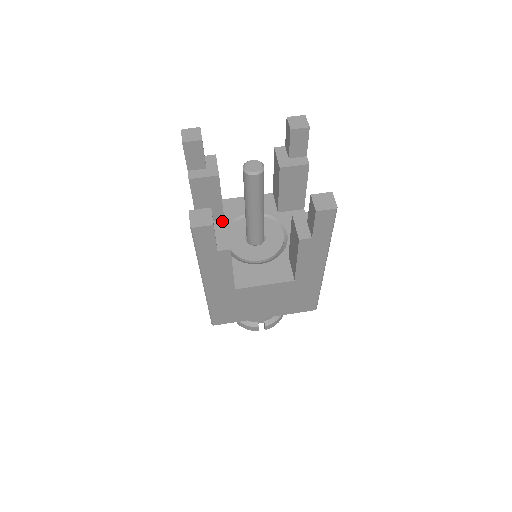
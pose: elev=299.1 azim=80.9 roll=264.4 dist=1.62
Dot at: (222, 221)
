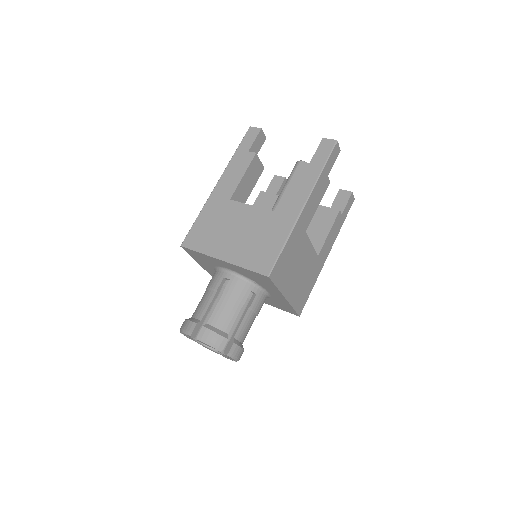
Dot at: occluded
